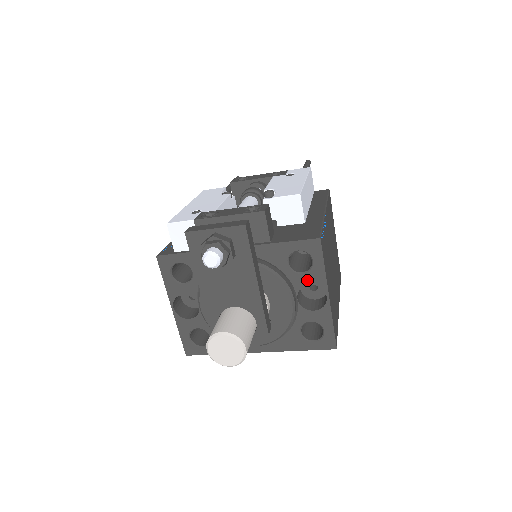
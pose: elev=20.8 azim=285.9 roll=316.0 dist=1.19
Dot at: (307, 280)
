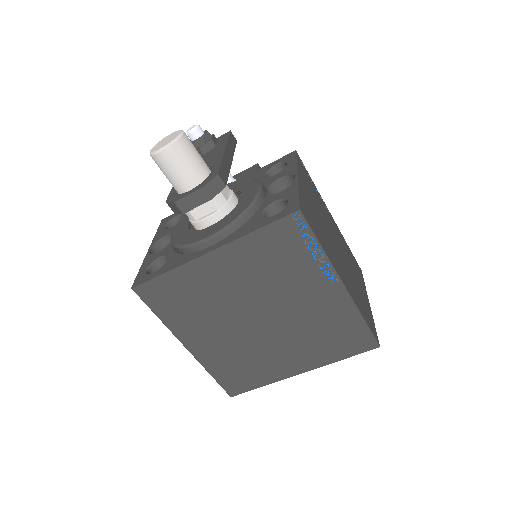
Dot at: (279, 176)
